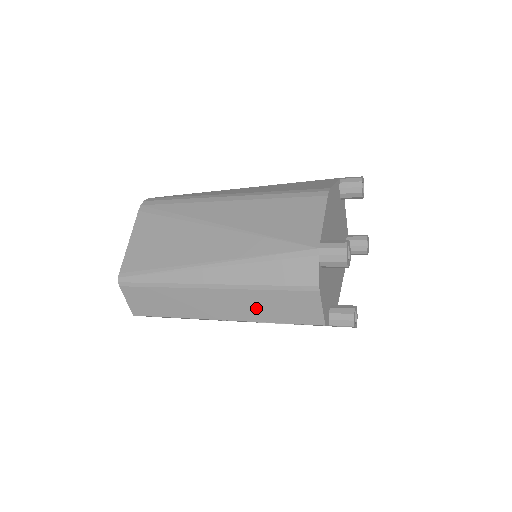
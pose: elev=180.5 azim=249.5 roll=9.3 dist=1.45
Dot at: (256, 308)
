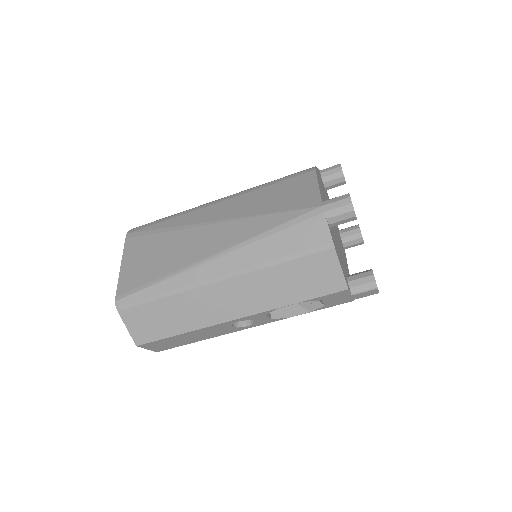
Dot at: (271, 291)
